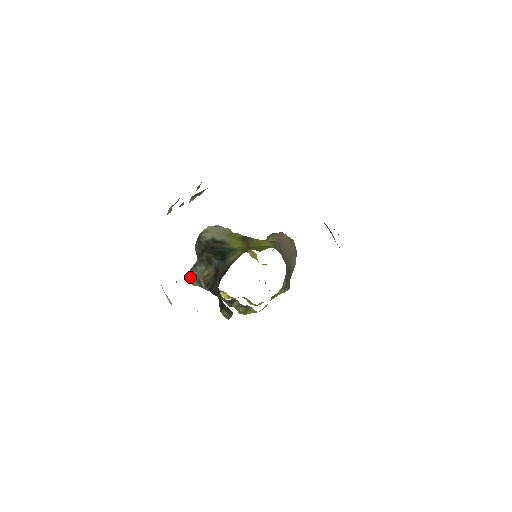
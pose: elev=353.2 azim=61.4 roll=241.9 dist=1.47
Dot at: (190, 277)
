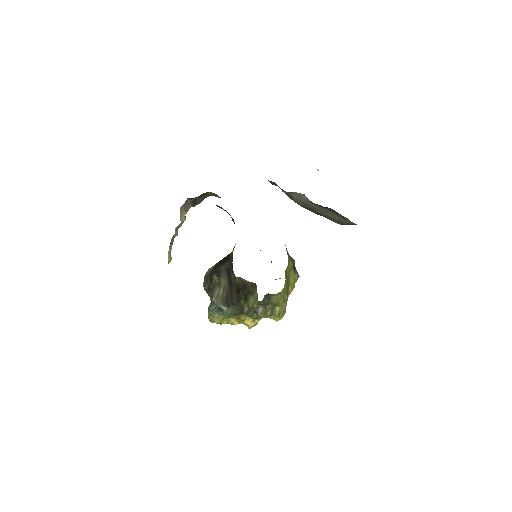
Dot at: (211, 315)
